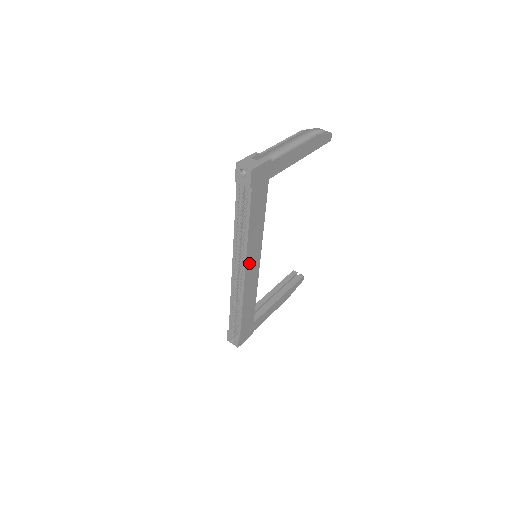
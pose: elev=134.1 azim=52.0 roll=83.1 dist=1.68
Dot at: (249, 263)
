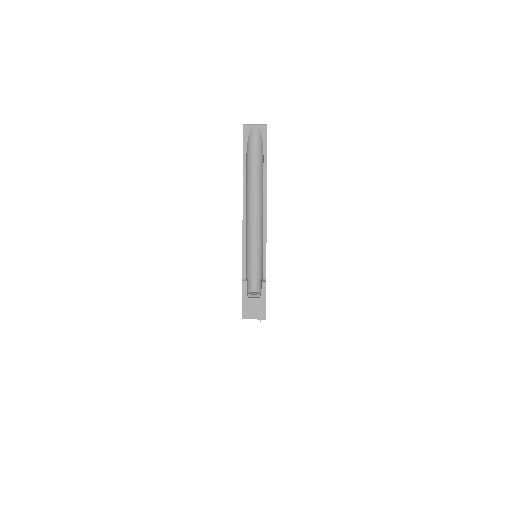
Dot at: occluded
